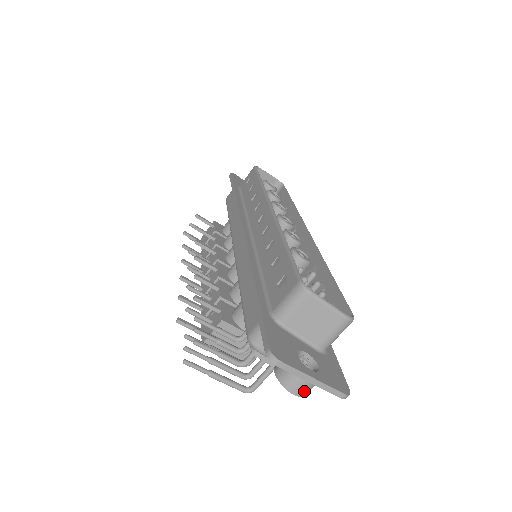
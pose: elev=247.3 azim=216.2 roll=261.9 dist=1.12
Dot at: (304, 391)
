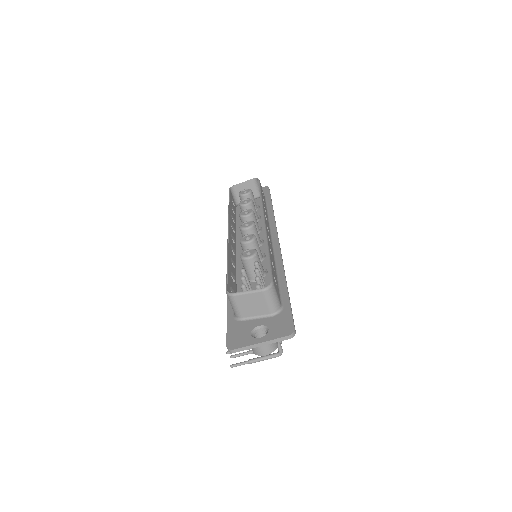
Dot at: (268, 350)
